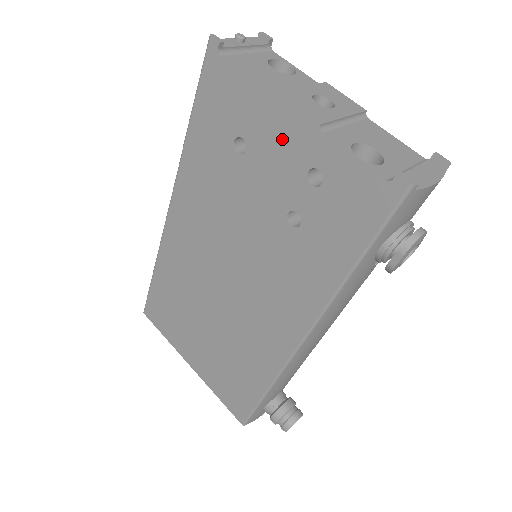
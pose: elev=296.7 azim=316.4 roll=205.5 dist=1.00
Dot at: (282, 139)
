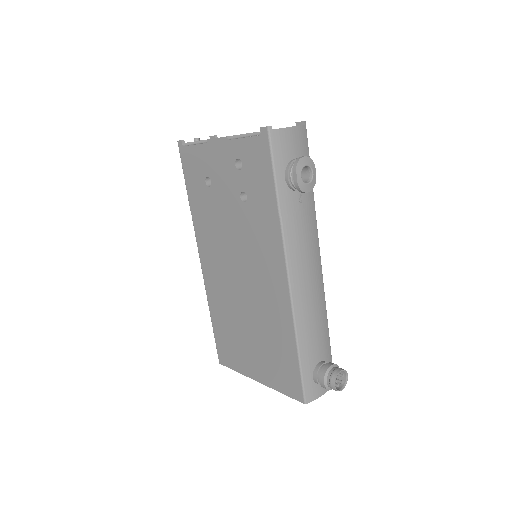
Dot at: (219, 160)
